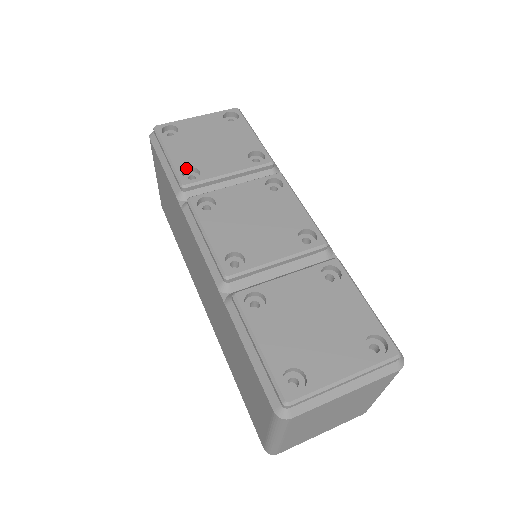
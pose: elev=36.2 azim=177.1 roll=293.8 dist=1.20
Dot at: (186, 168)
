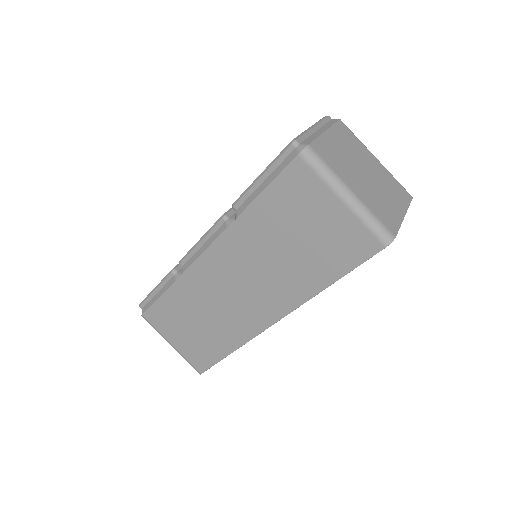
Dot at: occluded
